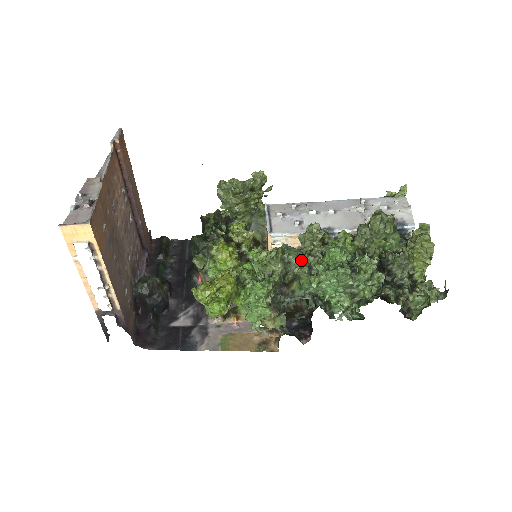
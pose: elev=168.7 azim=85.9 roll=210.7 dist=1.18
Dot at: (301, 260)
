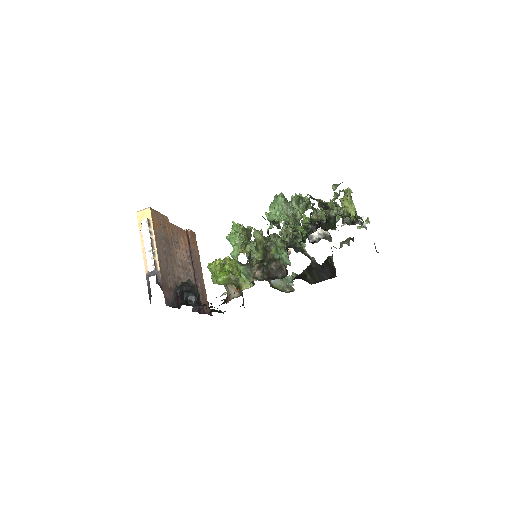
Dot at: (277, 236)
